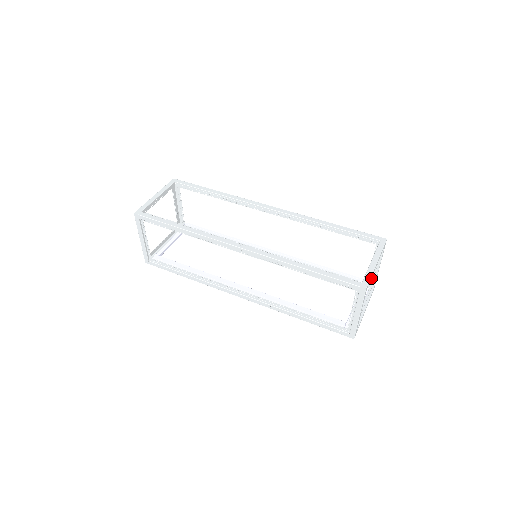
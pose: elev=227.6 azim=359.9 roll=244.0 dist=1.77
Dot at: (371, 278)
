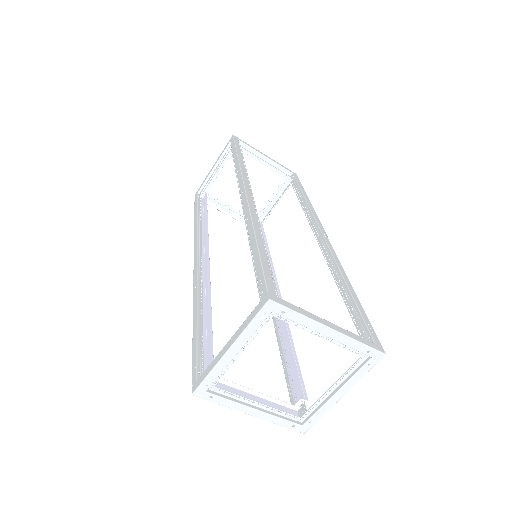
Dot at: occluded
